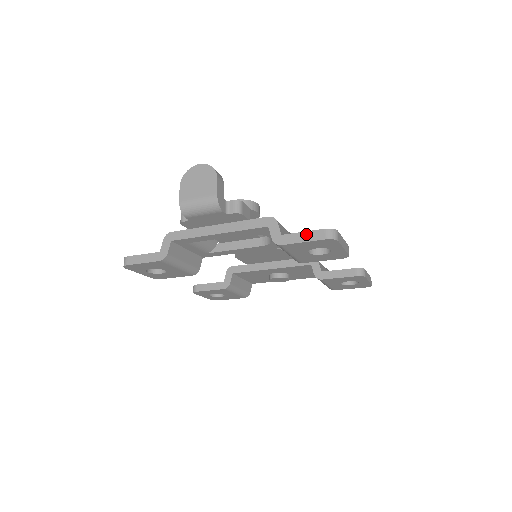
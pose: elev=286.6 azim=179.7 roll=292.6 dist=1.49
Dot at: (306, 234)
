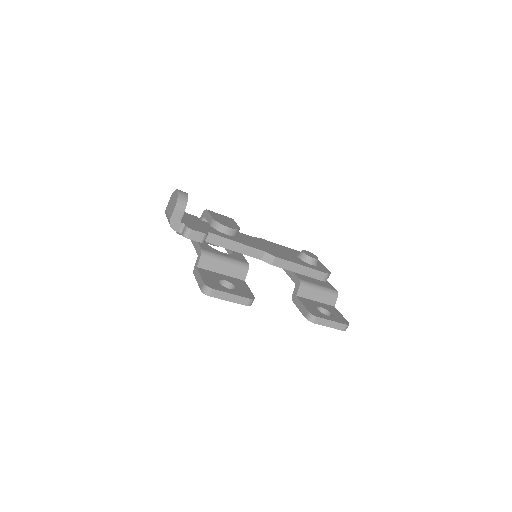
Dot at: (200, 278)
